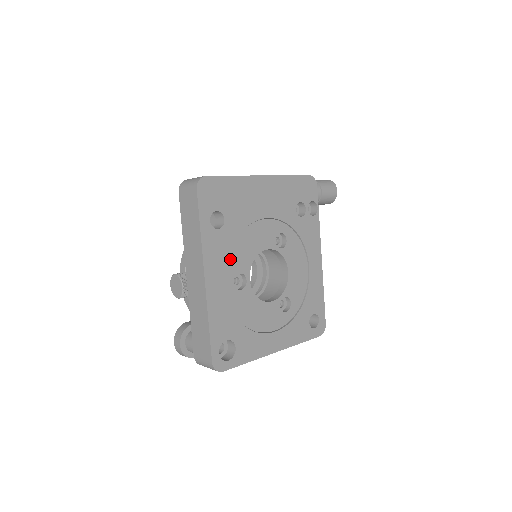
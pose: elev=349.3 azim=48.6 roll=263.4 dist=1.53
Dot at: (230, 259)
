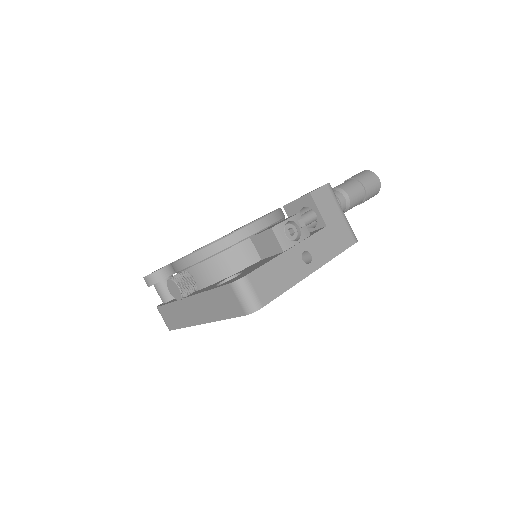
Dot at: occluded
